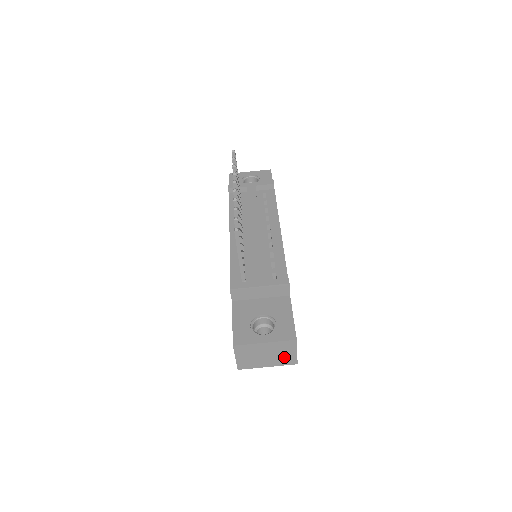
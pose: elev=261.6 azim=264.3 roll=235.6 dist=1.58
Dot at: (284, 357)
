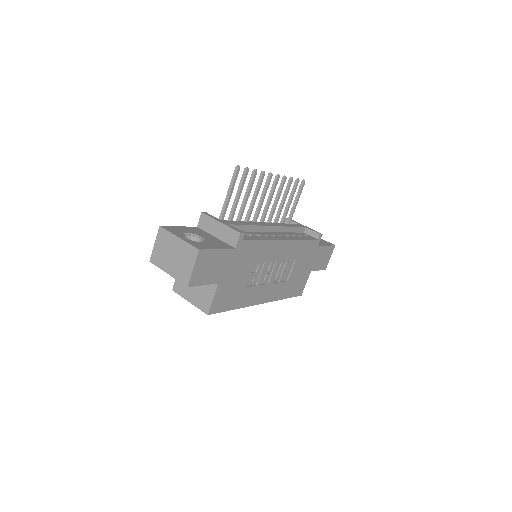
Dot at: (183, 269)
